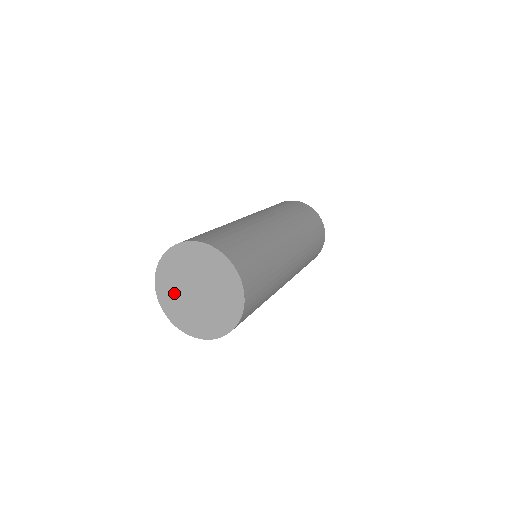
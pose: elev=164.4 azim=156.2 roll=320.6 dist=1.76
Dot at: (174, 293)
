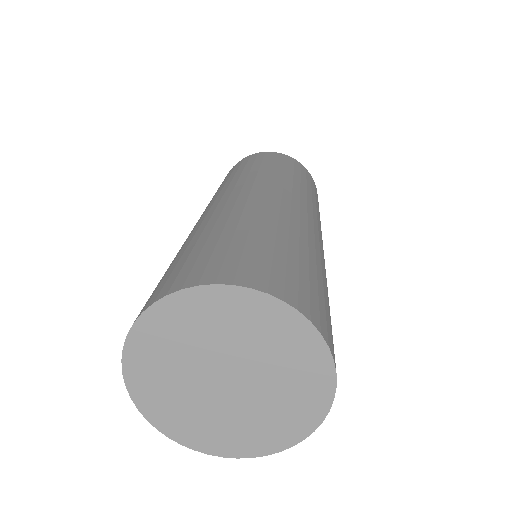
Dot at: (168, 367)
